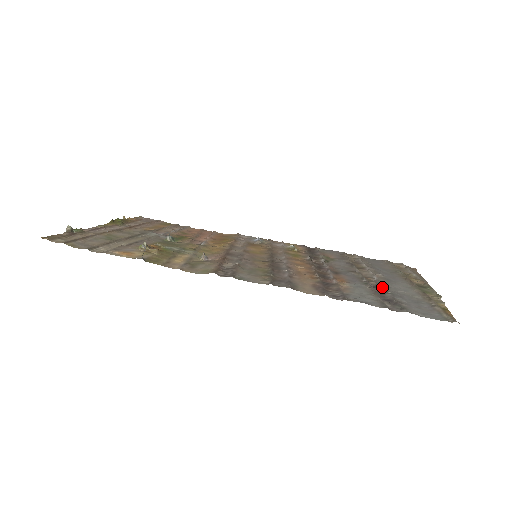
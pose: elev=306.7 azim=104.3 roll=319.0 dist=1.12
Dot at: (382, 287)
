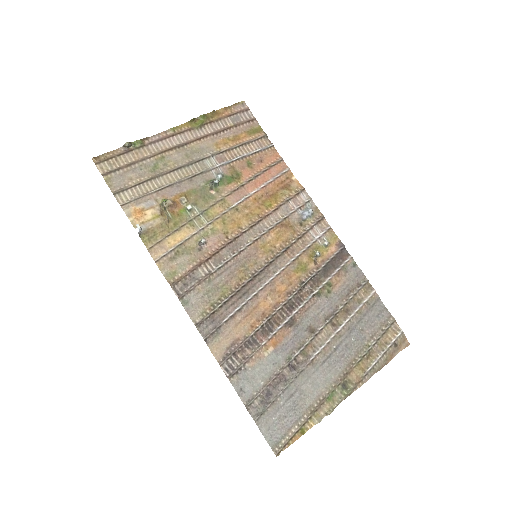
Dot at: (296, 372)
